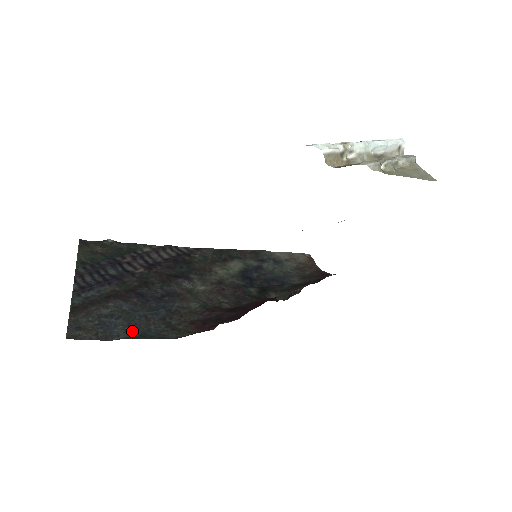
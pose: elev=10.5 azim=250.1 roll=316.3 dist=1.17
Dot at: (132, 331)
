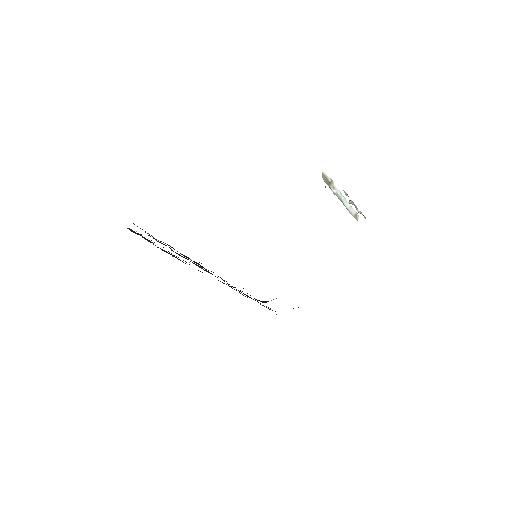
Dot at: (171, 247)
